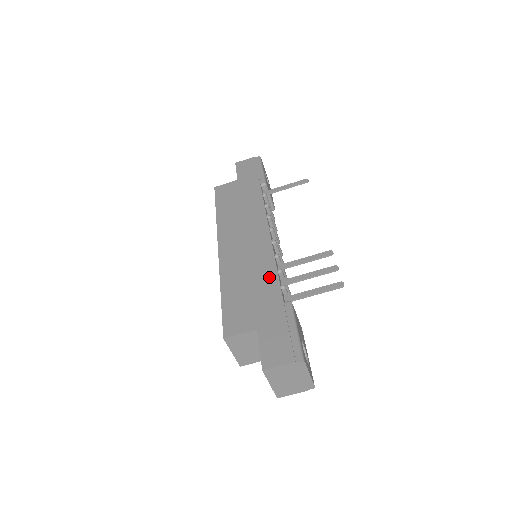
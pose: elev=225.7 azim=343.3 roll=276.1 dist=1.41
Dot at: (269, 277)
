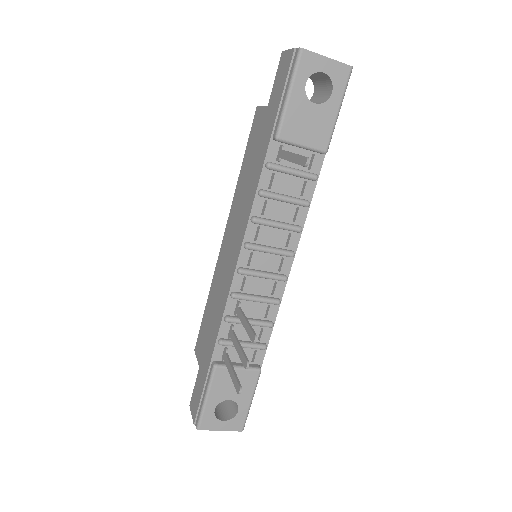
Dot at: (217, 321)
